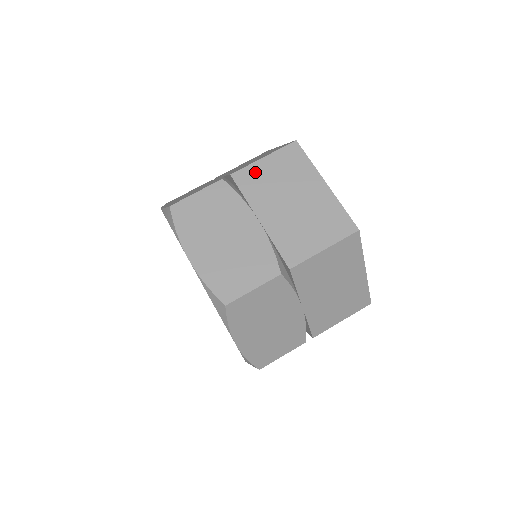
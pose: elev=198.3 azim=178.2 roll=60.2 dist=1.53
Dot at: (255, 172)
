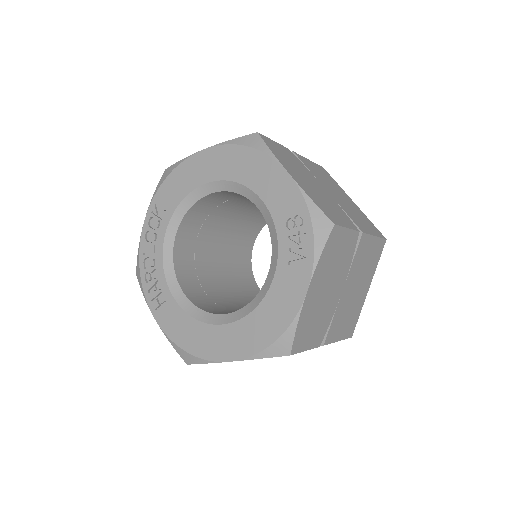
Dot at: (367, 245)
